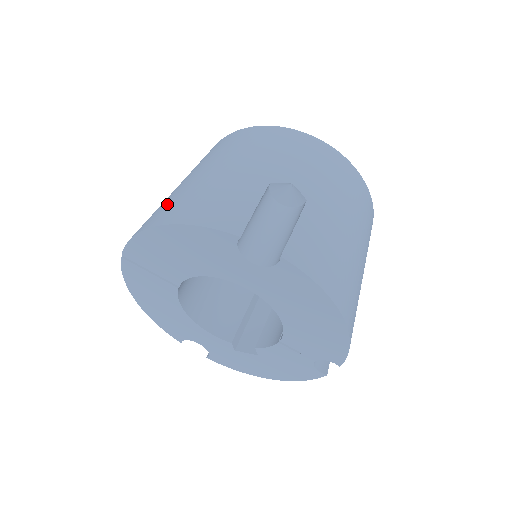
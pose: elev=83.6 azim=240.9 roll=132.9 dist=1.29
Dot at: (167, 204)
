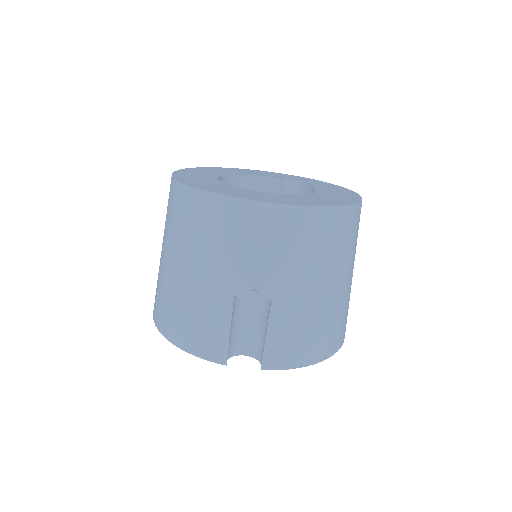
Dot at: (164, 303)
